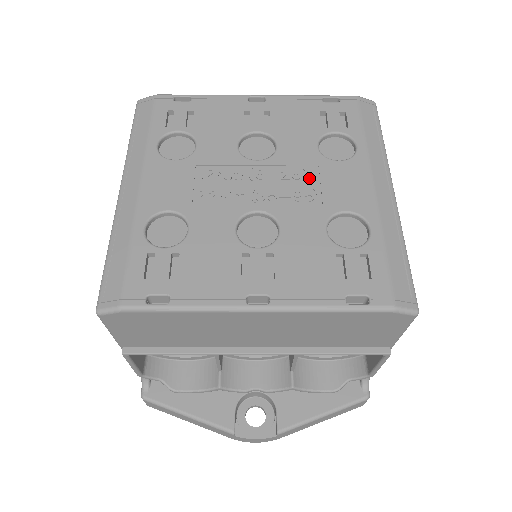
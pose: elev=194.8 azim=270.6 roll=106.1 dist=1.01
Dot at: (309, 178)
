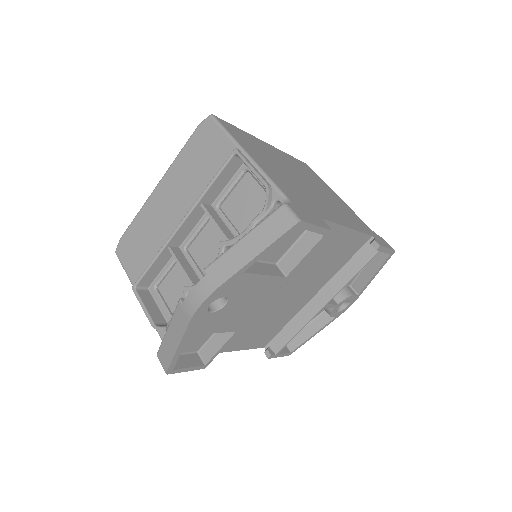
Dot at: occluded
